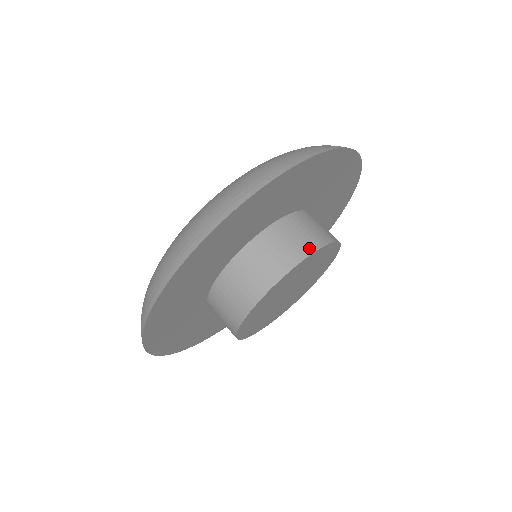
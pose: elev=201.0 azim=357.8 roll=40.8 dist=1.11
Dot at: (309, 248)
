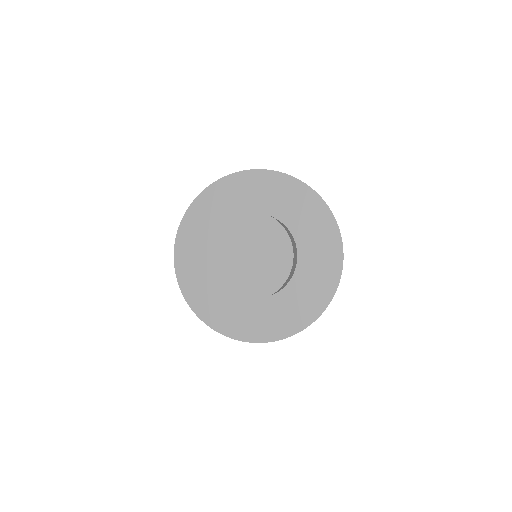
Dot at: (289, 234)
